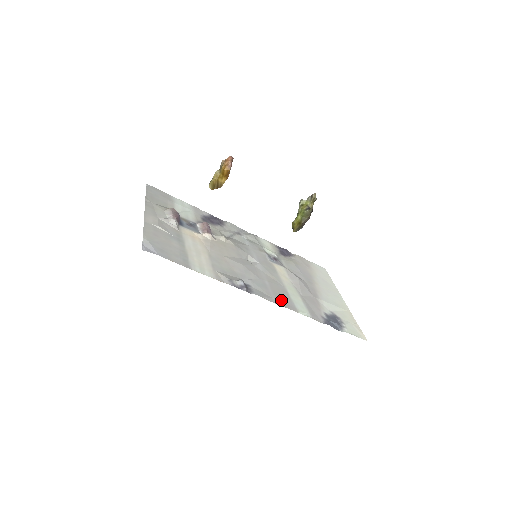
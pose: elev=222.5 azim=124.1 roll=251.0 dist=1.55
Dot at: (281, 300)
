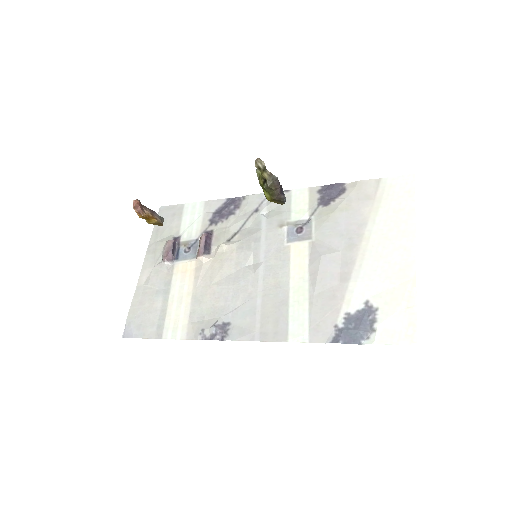
Dot at: (268, 328)
